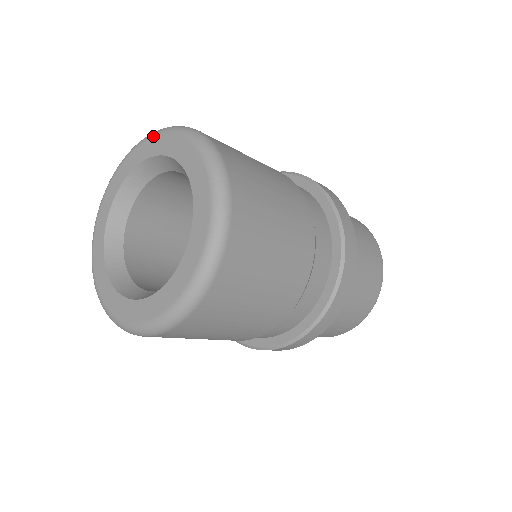
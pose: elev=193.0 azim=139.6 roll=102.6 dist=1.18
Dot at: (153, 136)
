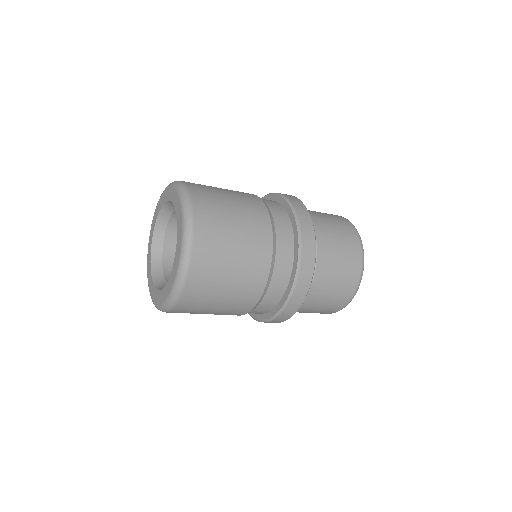
Dot at: (172, 187)
